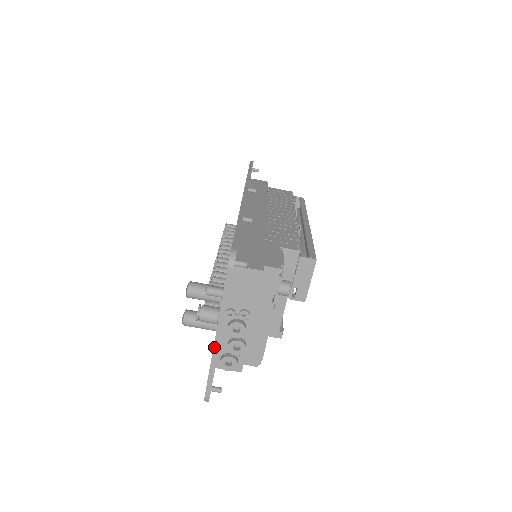
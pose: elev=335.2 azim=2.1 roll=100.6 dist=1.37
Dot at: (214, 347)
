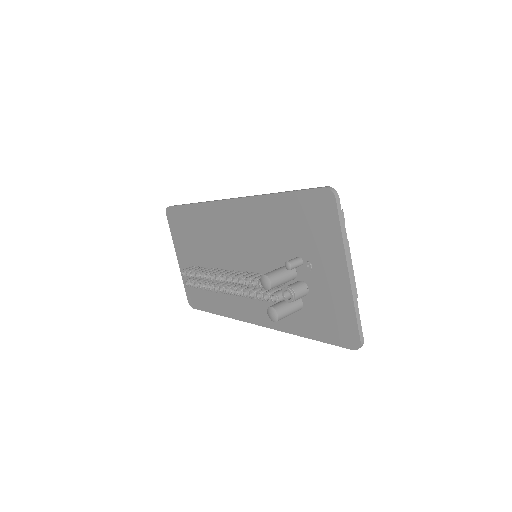
Dot at: (351, 283)
